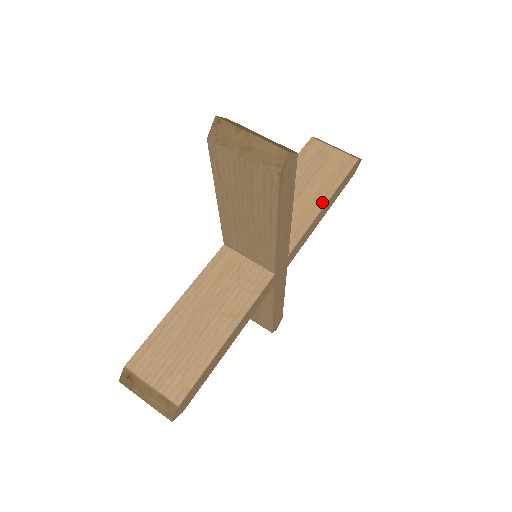
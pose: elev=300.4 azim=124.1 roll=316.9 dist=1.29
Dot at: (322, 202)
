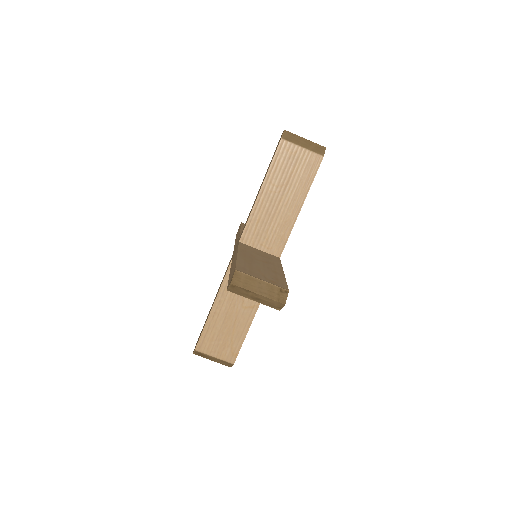
Dot at: (298, 207)
